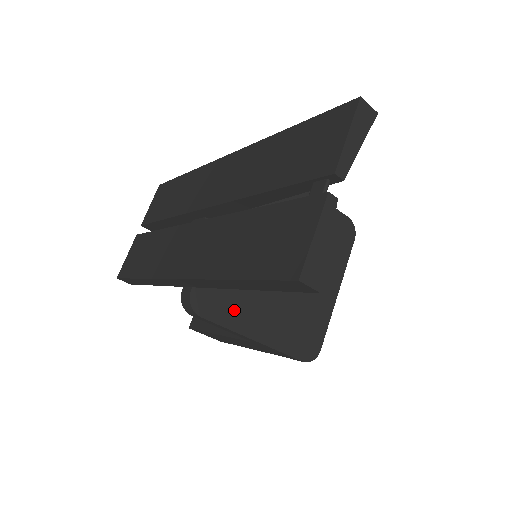
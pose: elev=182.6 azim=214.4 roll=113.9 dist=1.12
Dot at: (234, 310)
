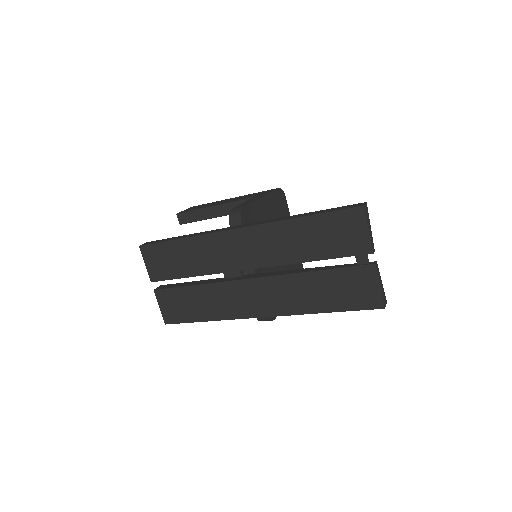
Dot at: occluded
